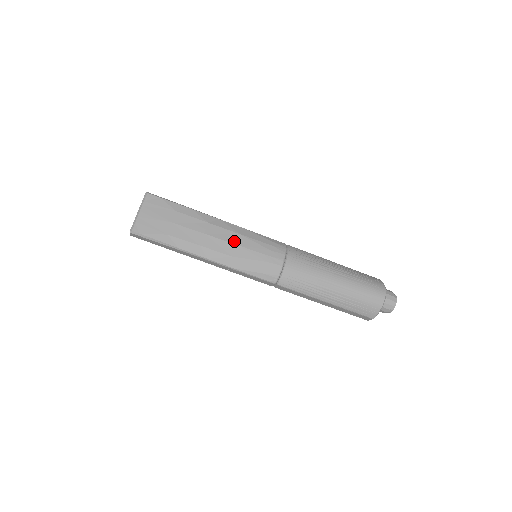
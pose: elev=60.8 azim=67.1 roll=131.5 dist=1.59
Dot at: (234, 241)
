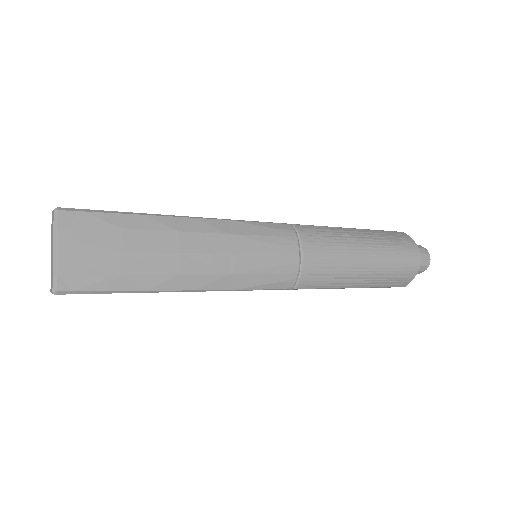
Dot at: (226, 249)
